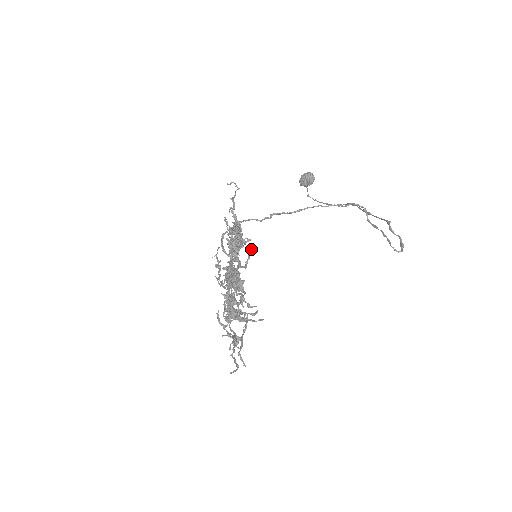
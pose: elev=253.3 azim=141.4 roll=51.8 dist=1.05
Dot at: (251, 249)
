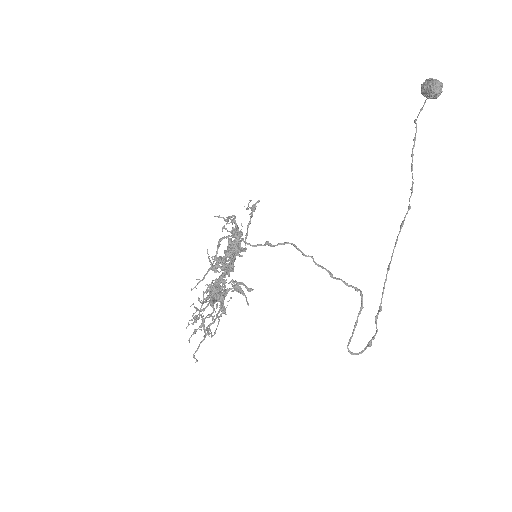
Dot at: (194, 321)
